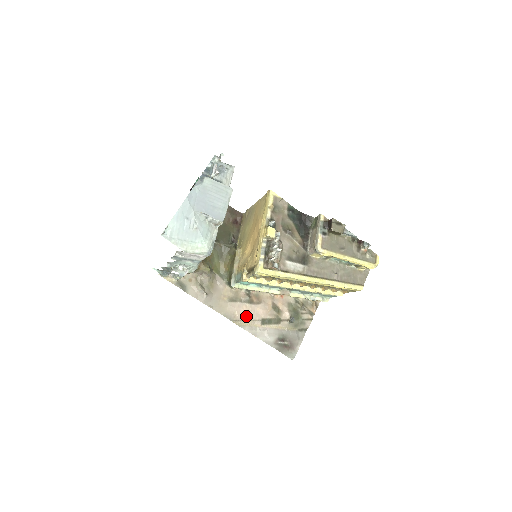
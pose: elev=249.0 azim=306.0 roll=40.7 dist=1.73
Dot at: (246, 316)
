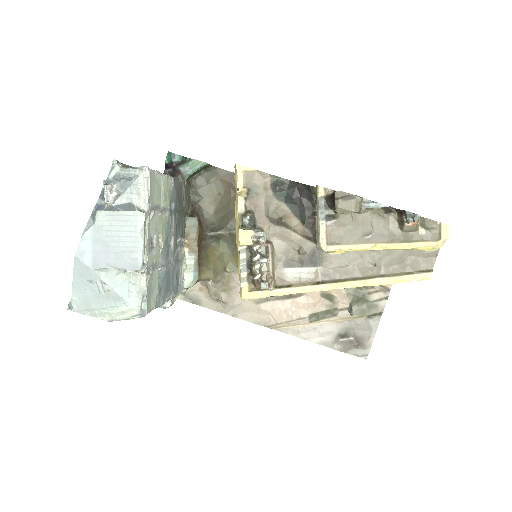
Dot at: (285, 316)
